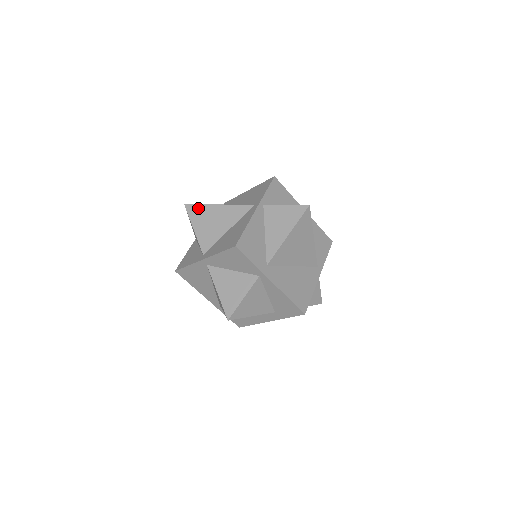
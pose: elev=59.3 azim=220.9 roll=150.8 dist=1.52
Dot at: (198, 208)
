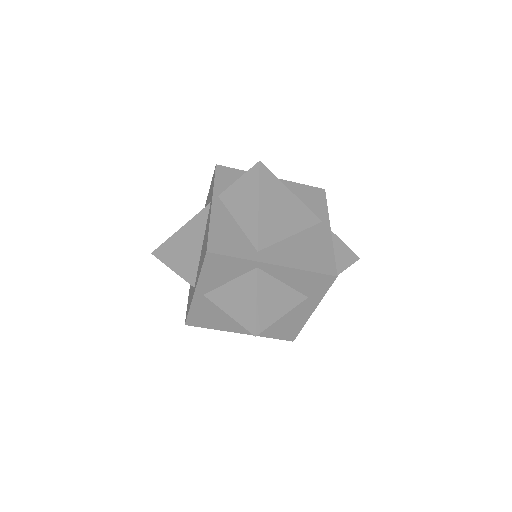
Dot at: (164, 247)
